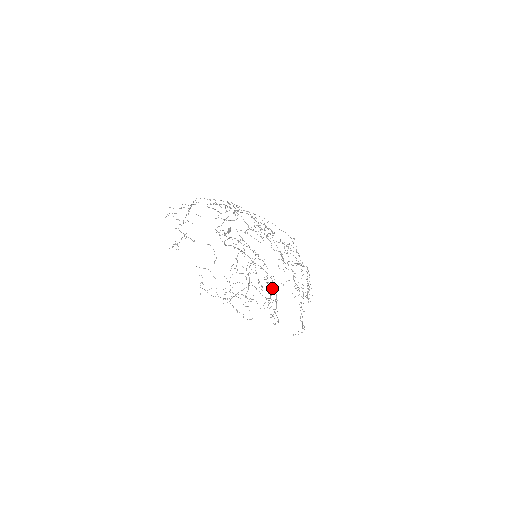
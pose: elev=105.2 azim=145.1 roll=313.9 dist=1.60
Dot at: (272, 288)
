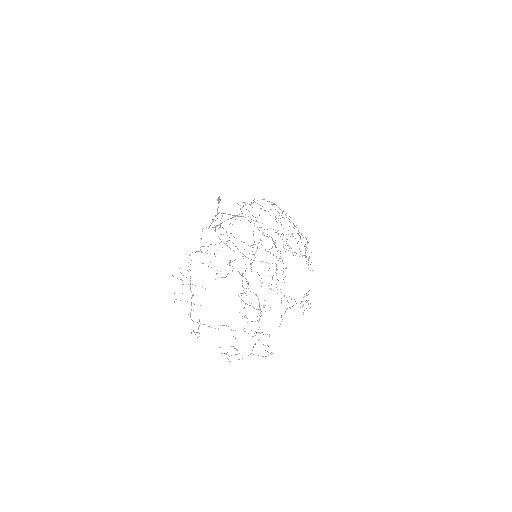
Dot at: occluded
